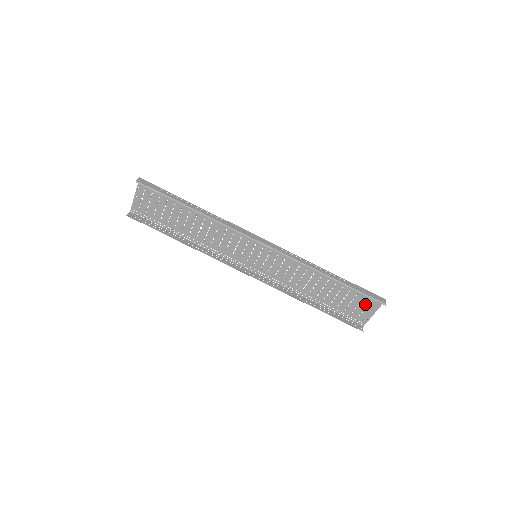
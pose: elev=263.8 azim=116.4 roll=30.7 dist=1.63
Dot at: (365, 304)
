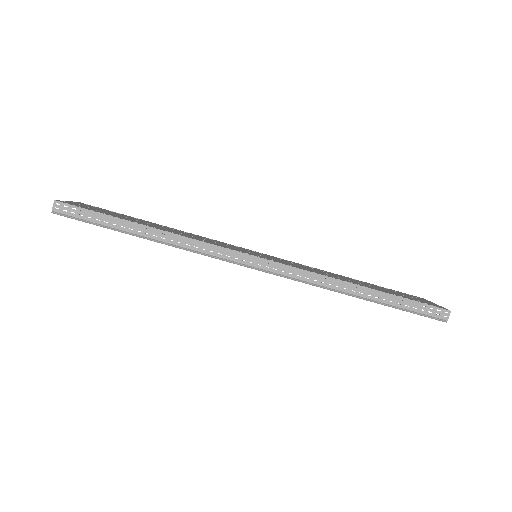
Dot at: occluded
